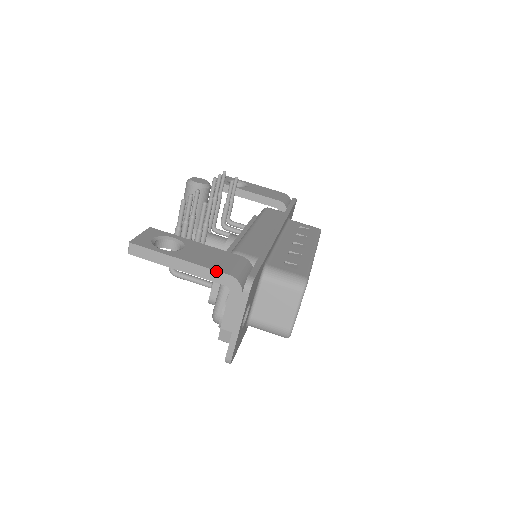
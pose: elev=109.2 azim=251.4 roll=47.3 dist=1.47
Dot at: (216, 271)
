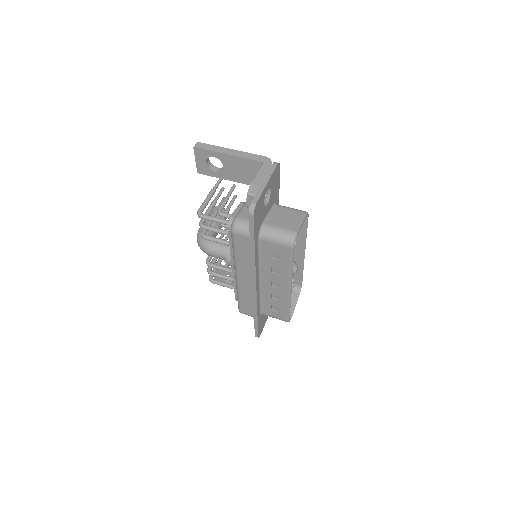
Dot at: (255, 154)
